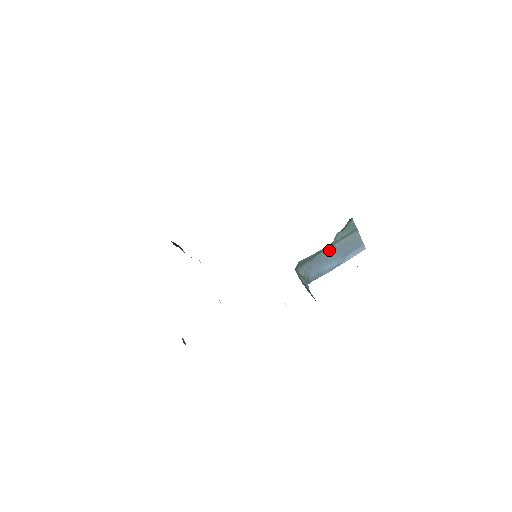
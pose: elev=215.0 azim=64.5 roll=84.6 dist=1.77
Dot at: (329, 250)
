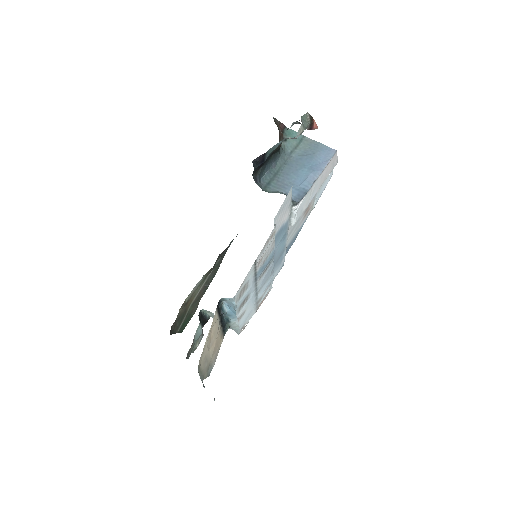
Dot at: (290, 163)
